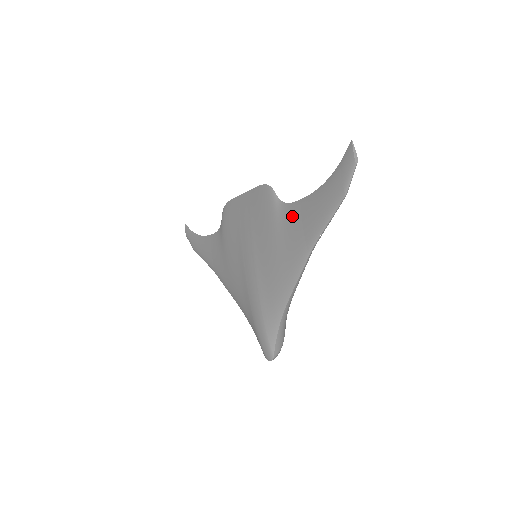
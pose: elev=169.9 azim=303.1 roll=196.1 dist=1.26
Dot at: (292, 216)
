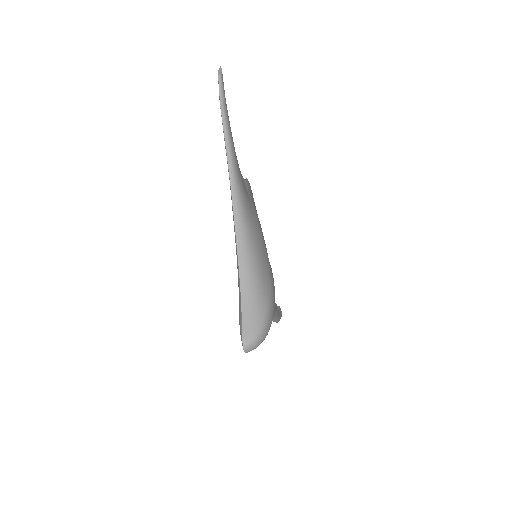
Dot at: occluded
